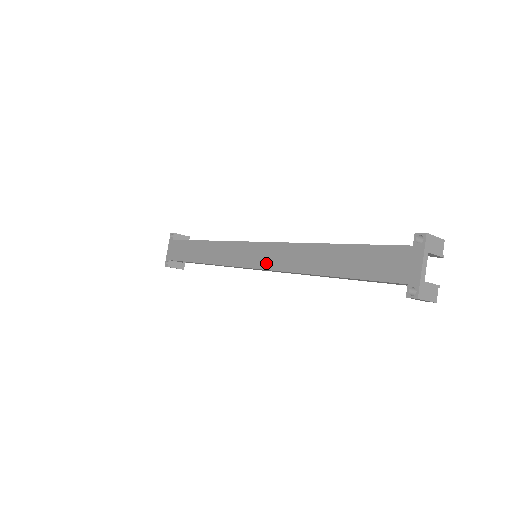
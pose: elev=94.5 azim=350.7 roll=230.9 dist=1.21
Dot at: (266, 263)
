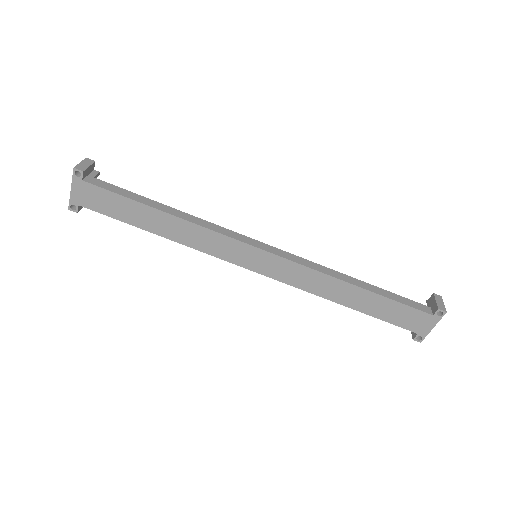
Dot at: (278, 275)
